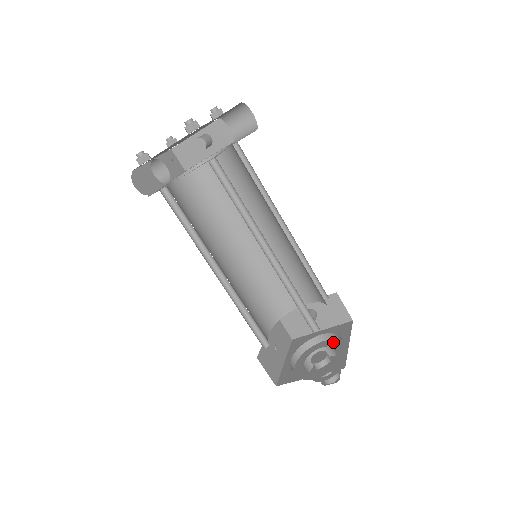
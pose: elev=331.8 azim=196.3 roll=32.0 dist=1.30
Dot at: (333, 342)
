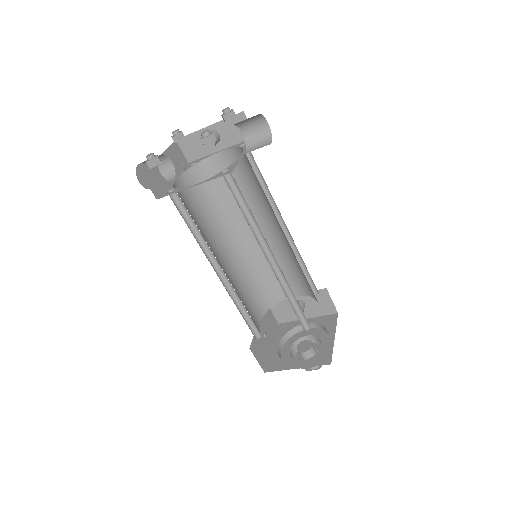
Dot at: (318, 331)
